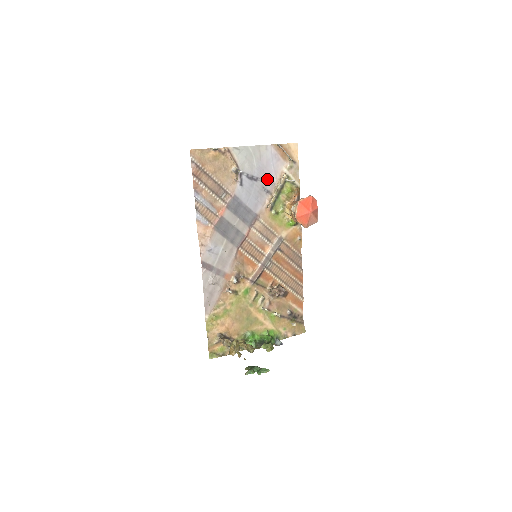
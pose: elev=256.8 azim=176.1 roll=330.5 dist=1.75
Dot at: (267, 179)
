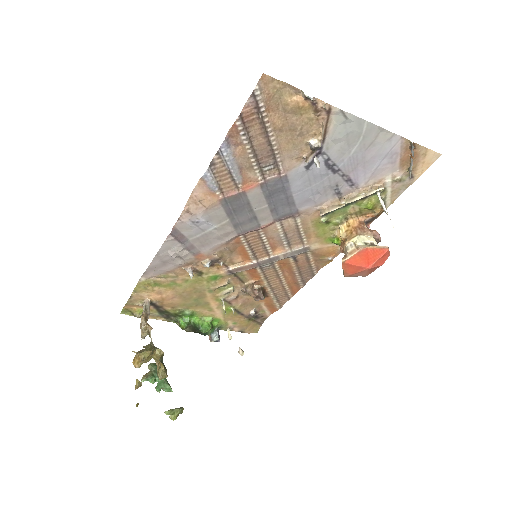
Dot at: (352, 178)
